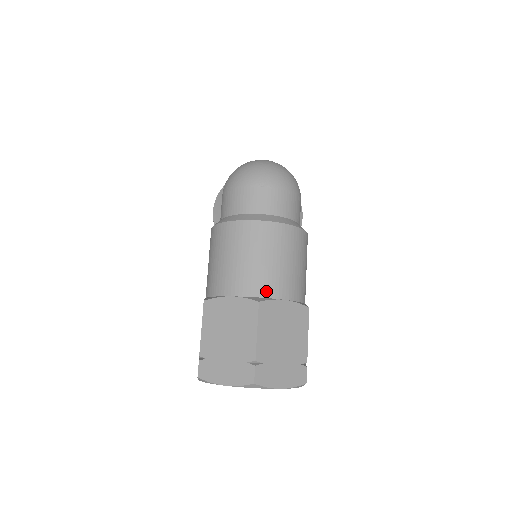
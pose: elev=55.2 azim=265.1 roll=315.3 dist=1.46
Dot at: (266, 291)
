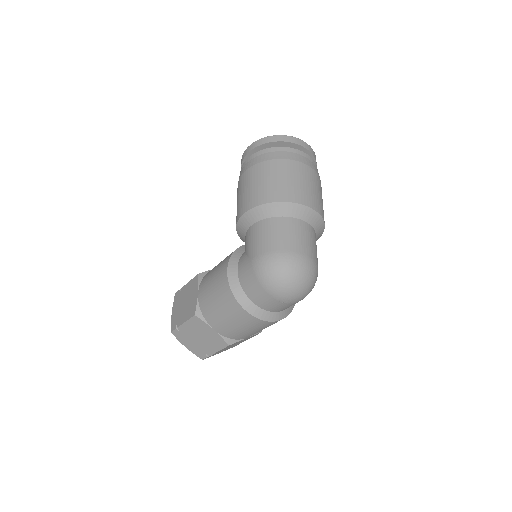
Dot at: (238, 338)
